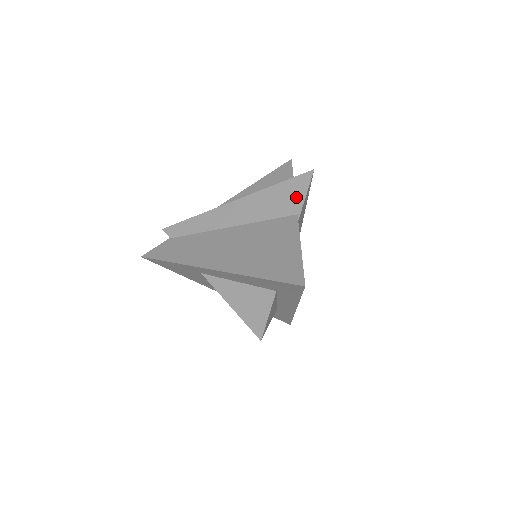
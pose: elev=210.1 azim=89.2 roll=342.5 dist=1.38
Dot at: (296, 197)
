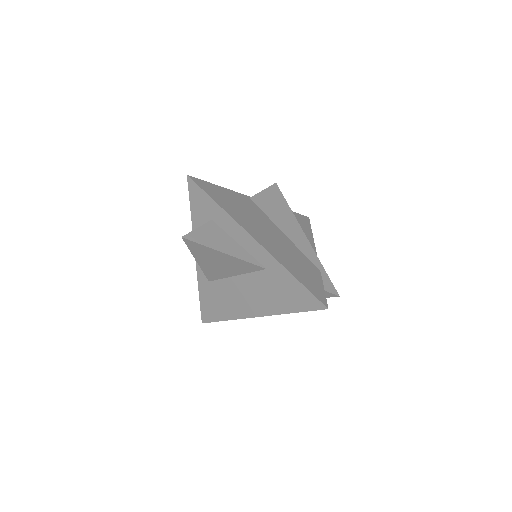
Dot at: occluded
